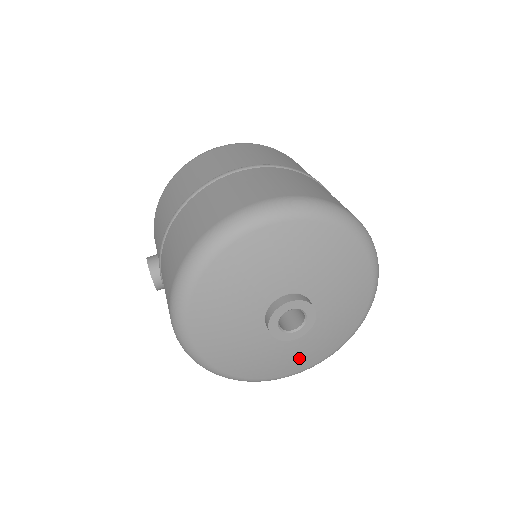
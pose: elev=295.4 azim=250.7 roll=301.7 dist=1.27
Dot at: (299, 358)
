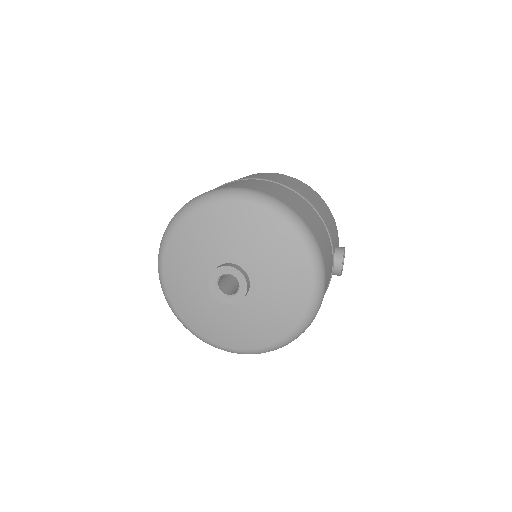
Dot at: (233, 332)
